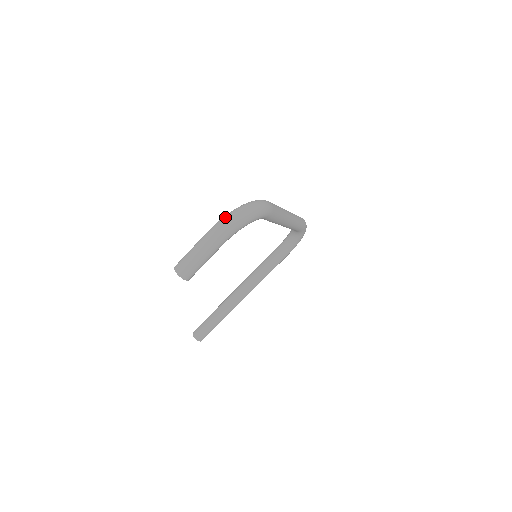
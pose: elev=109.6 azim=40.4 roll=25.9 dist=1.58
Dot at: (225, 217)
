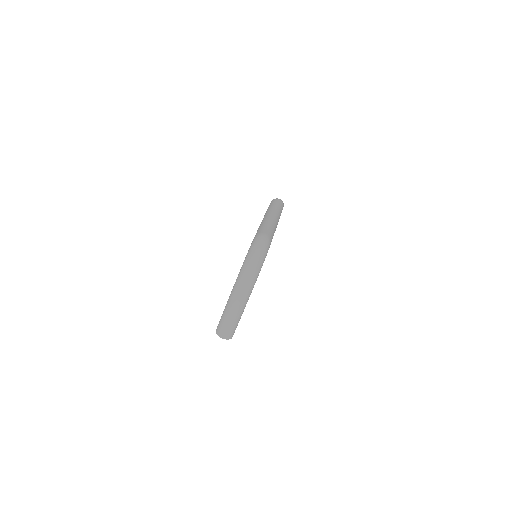
Dot at: (241, 277)
